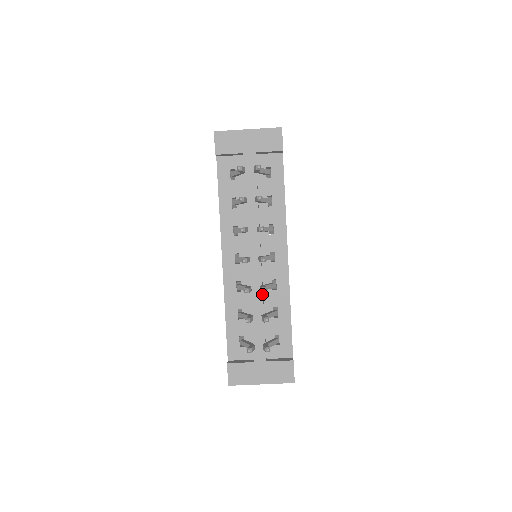
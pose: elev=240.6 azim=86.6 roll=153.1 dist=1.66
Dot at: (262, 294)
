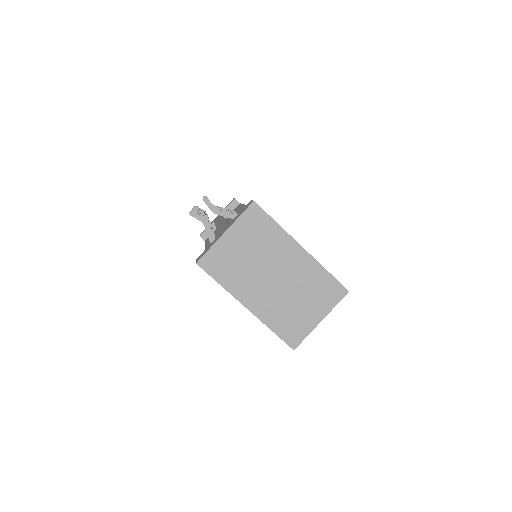
Dot at: occluded
